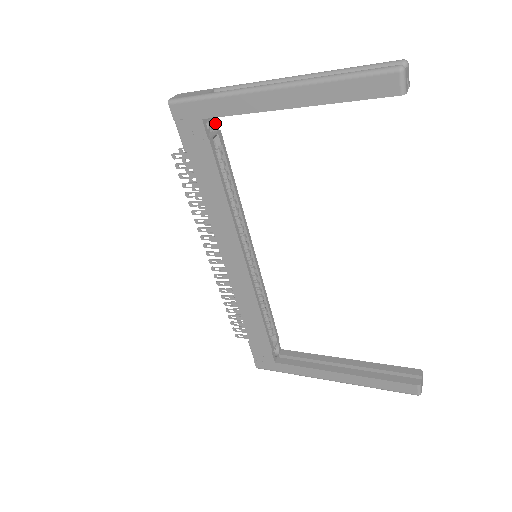
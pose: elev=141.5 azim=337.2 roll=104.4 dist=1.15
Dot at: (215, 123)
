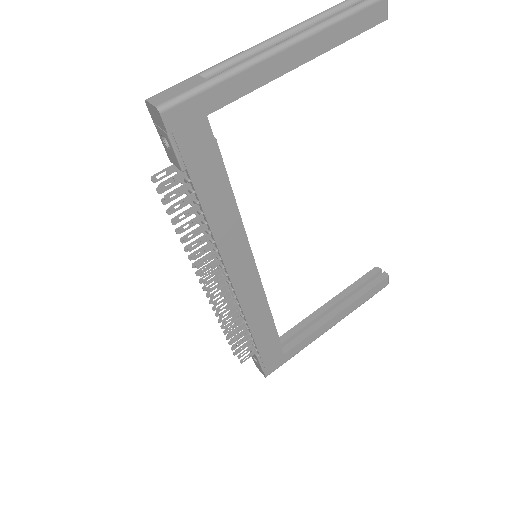
Dot at: occluded
